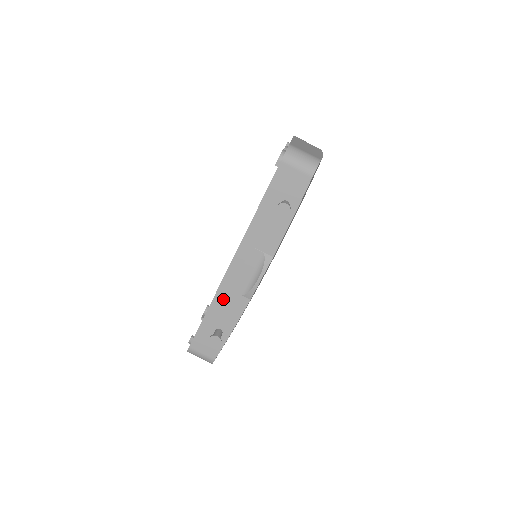
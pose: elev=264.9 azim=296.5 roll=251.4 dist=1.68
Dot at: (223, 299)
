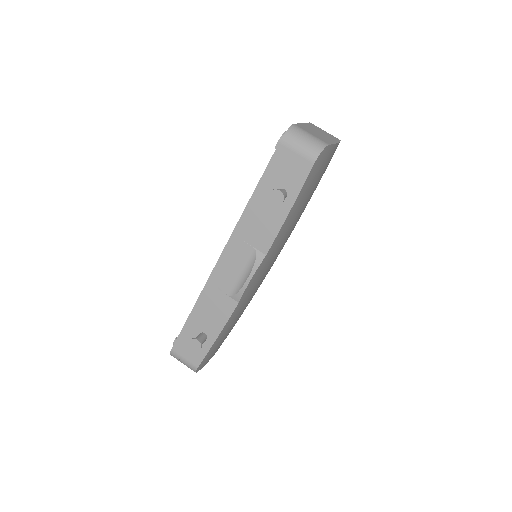
Dot at: (209, 299)
